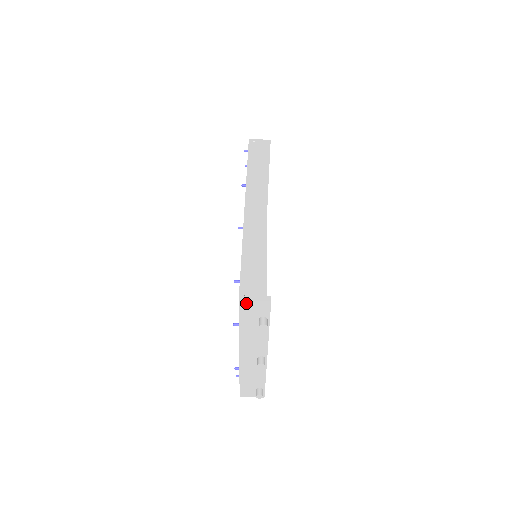
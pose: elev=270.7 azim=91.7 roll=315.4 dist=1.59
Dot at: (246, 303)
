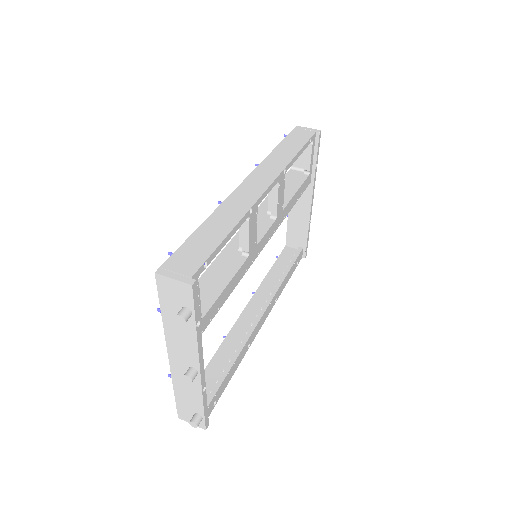
Dot at: (164, 279)
